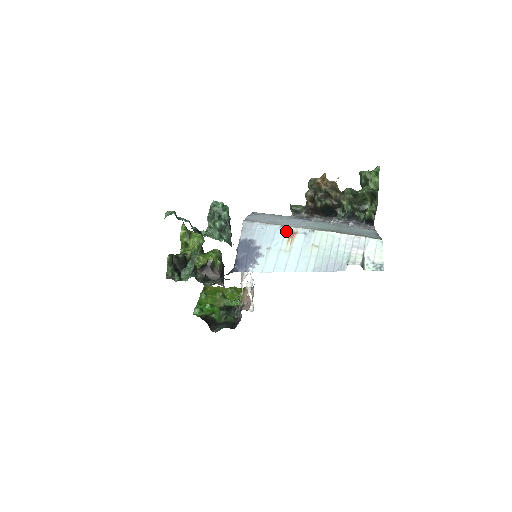
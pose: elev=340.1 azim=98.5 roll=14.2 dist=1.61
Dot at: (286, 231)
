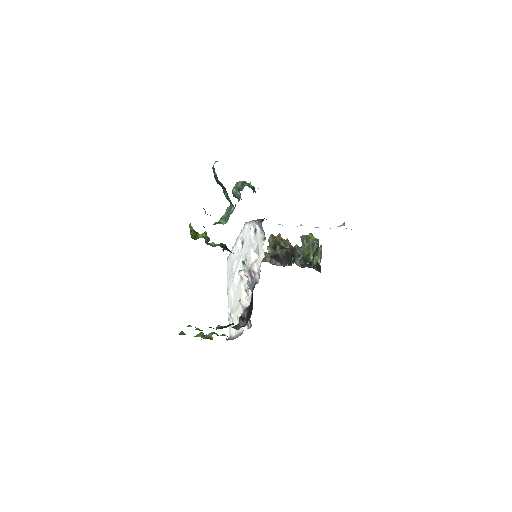
Dot at: occluded
